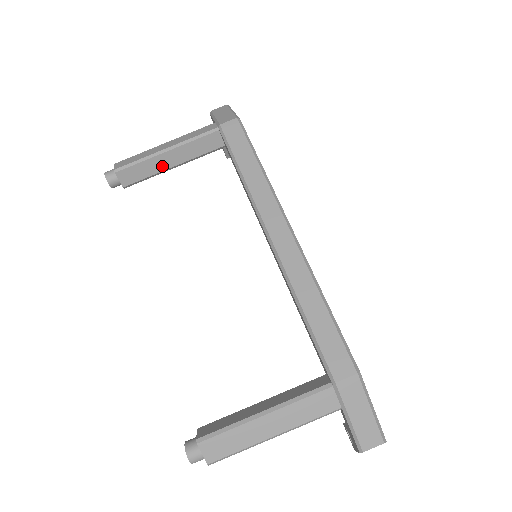
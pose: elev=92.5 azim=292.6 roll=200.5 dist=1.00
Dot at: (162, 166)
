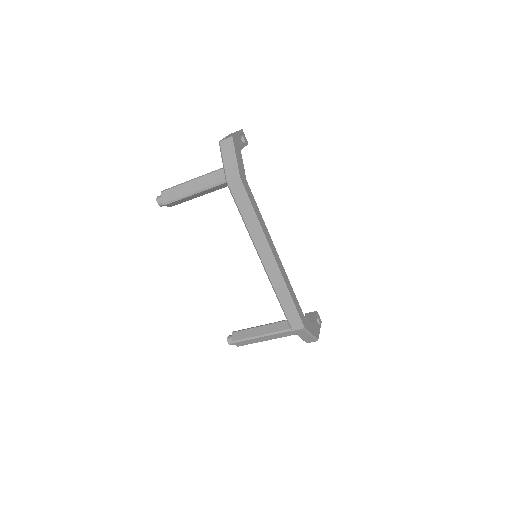
Dot at: (192, 198)
